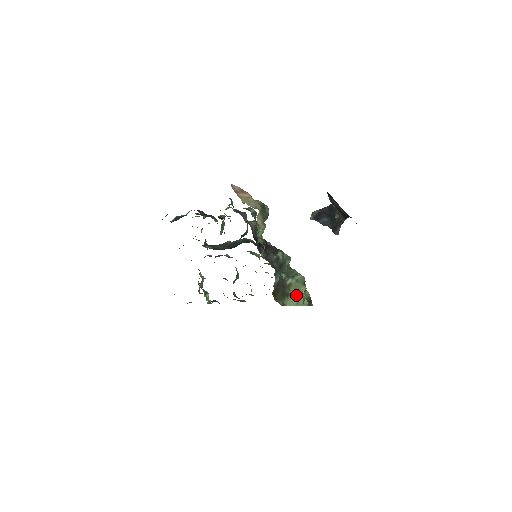
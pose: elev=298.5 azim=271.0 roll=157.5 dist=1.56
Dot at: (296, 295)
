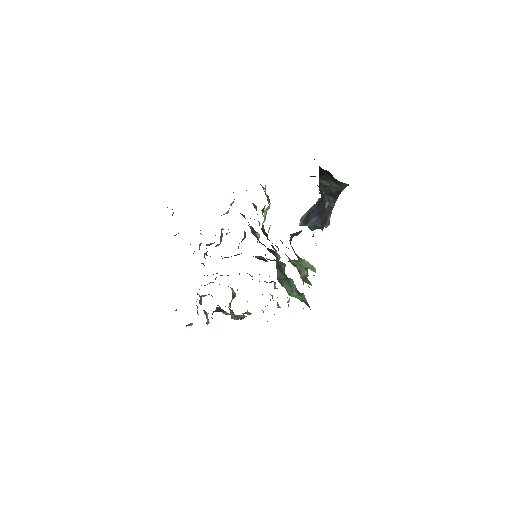
Dot at: (305, 262)
